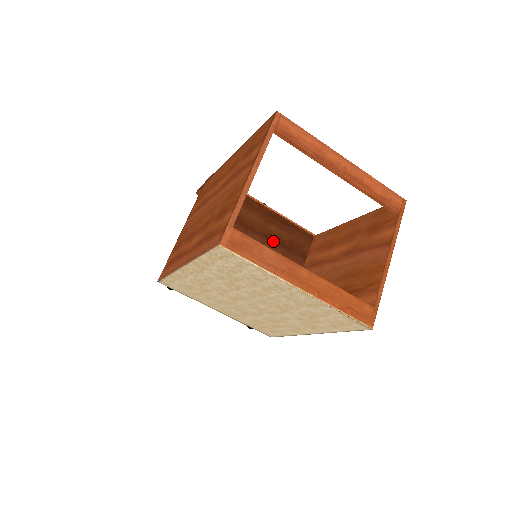
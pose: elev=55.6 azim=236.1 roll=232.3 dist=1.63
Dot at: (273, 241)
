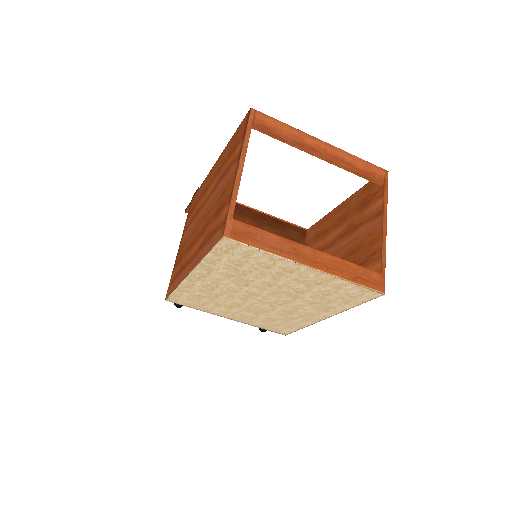
Dot at: occluded
